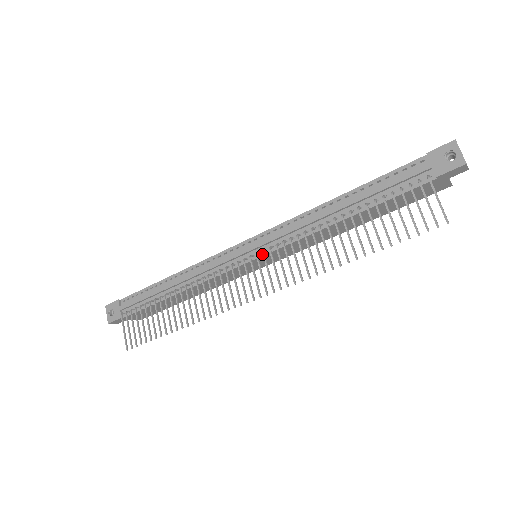
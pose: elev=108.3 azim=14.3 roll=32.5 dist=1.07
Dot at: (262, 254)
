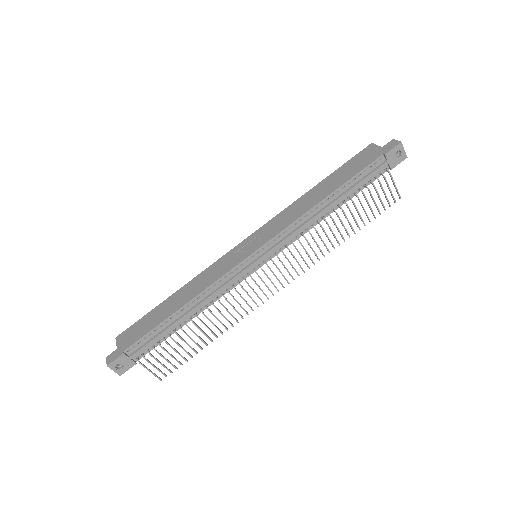
Dot at: (272, 257)
